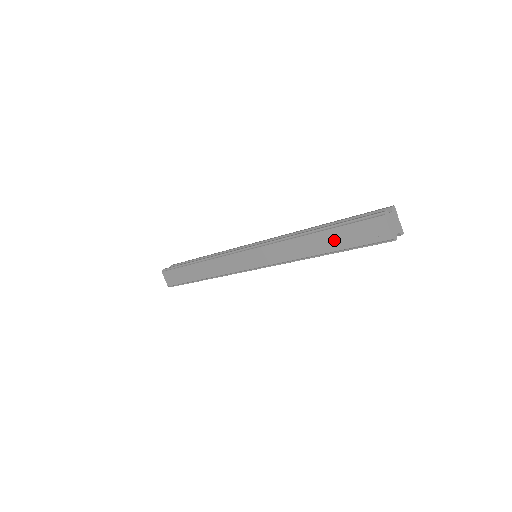
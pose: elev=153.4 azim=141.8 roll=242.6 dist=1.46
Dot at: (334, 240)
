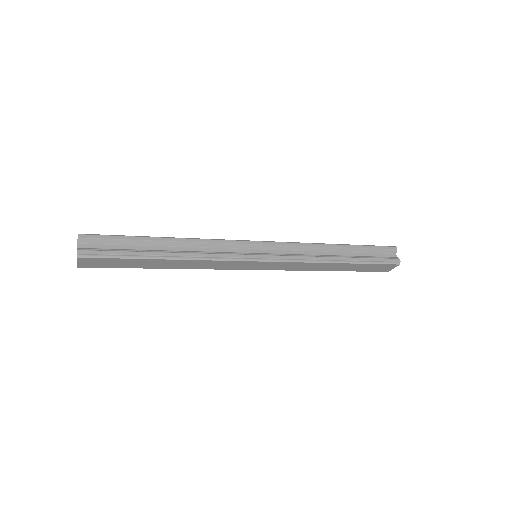
Dot at: (353, 268)
